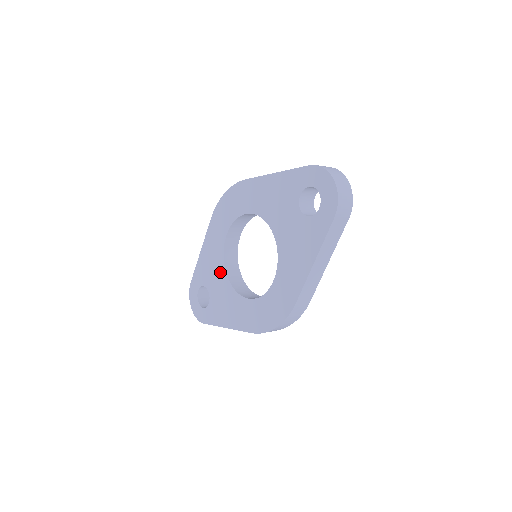
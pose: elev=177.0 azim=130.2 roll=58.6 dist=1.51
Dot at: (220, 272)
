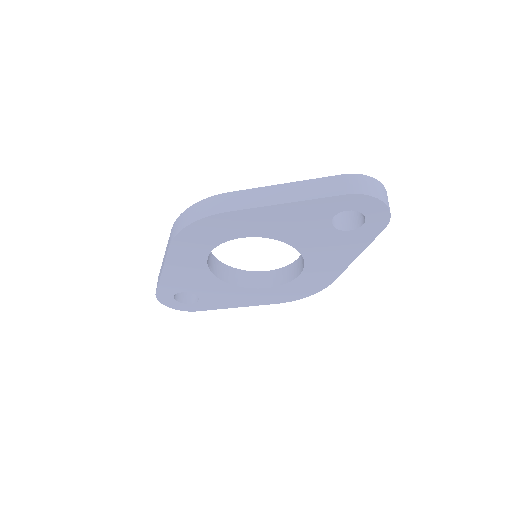
Dot at: (209, 281)
